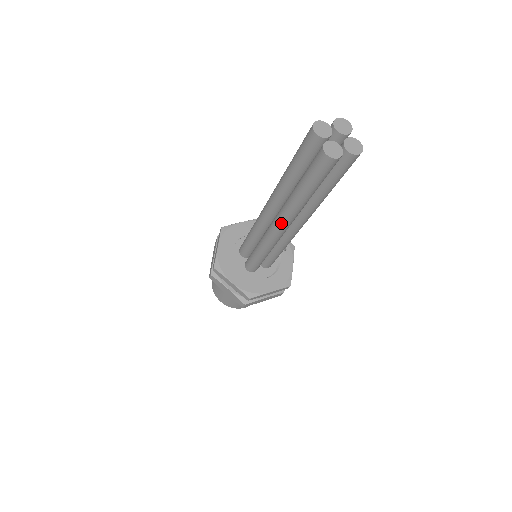
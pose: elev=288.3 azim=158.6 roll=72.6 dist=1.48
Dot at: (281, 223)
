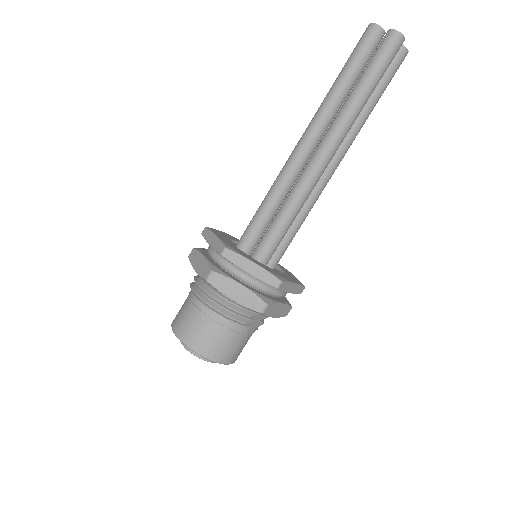
Dot at: (331, 145)
